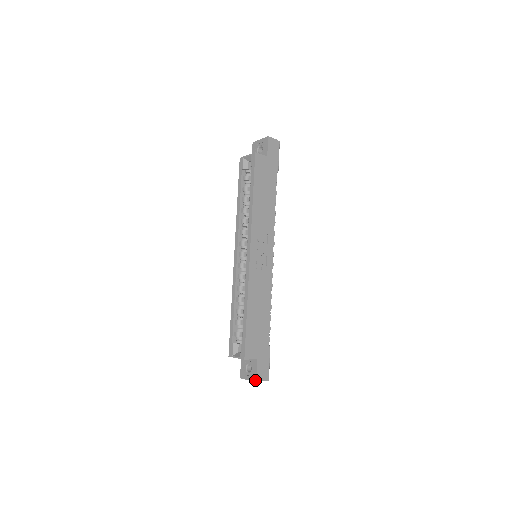
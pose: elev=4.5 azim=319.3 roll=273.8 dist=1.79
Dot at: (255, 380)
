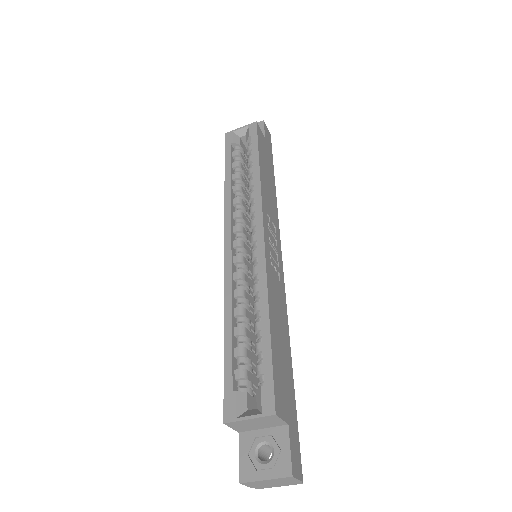
Dot at: (289, 472)
